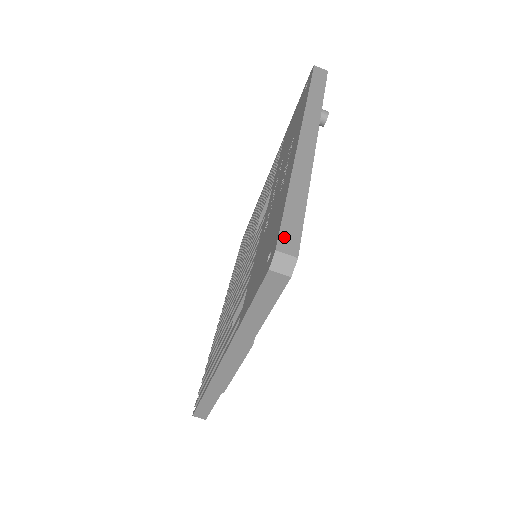
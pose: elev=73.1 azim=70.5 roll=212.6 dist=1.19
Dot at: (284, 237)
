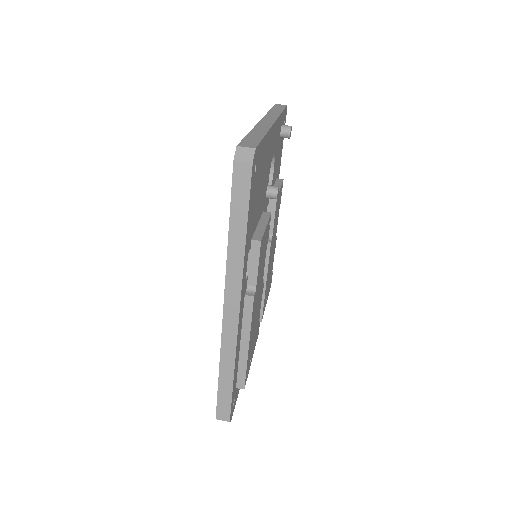
Dot at: (244, 143)
